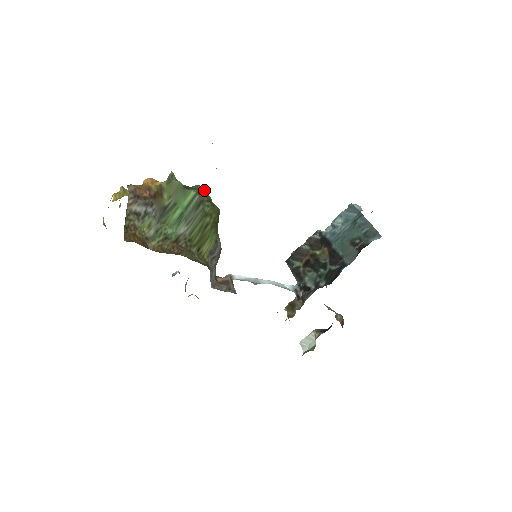
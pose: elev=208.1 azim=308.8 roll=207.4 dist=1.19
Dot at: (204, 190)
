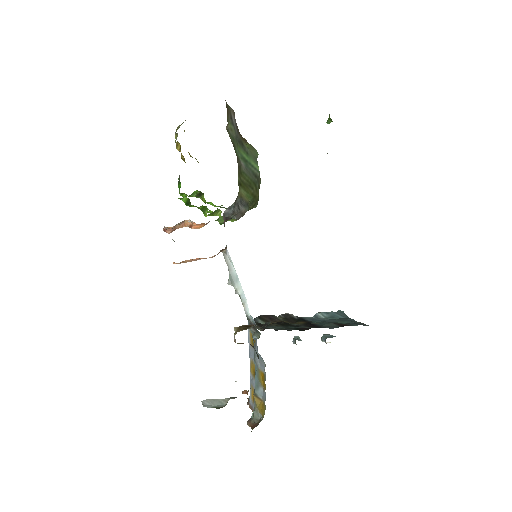
Dot at: (260, 183)
